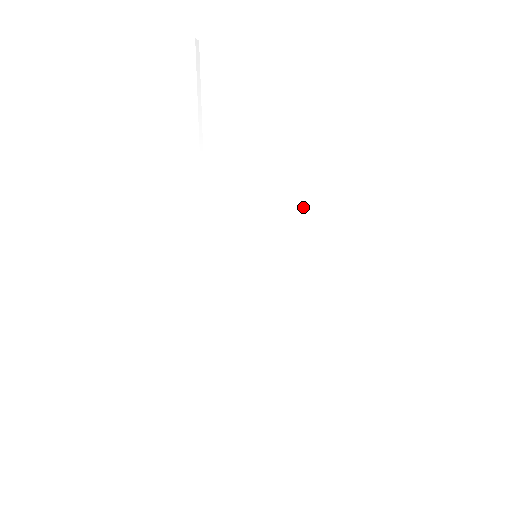
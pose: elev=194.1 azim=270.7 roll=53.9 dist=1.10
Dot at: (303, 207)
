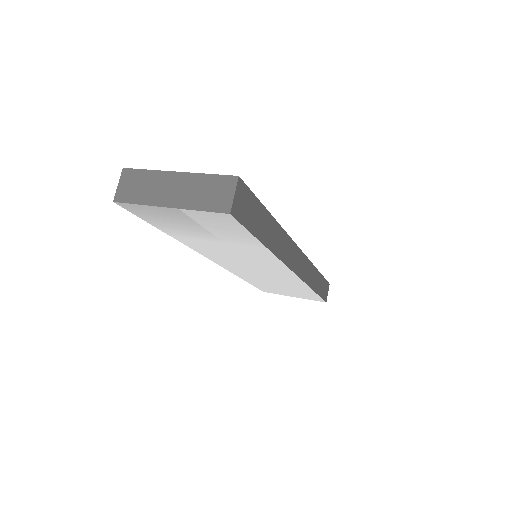
Dot at: (276, 261)
